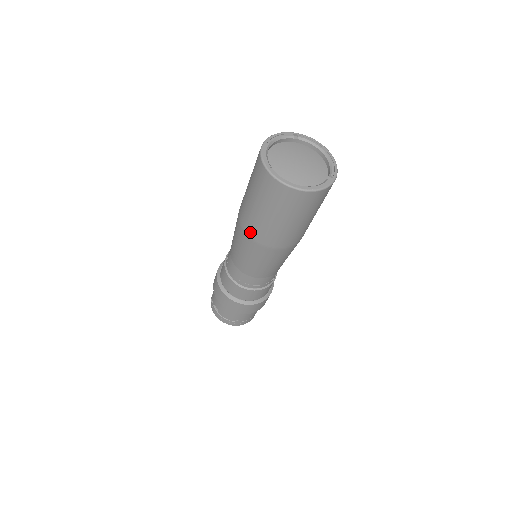
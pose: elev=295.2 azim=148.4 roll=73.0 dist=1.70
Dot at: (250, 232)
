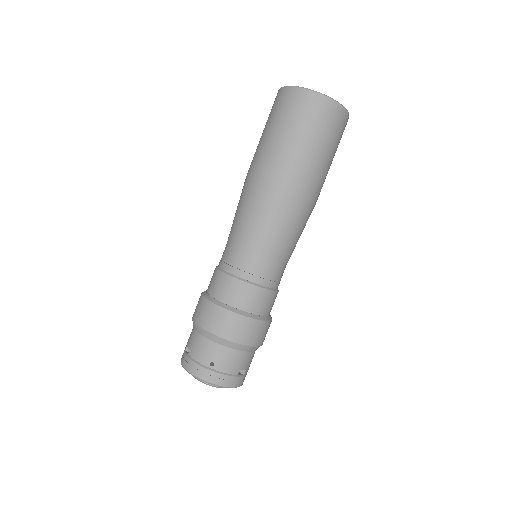
Dot at: (256, 169)
